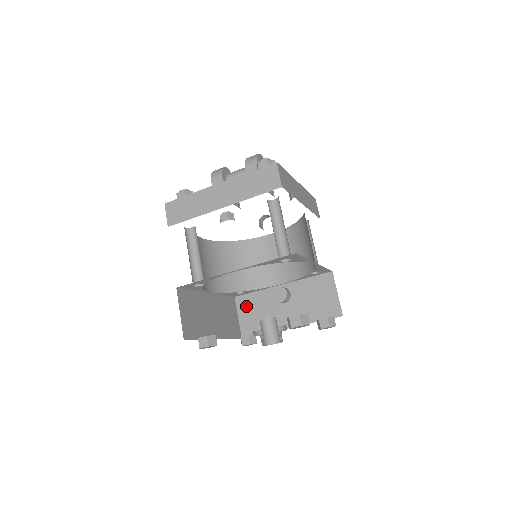
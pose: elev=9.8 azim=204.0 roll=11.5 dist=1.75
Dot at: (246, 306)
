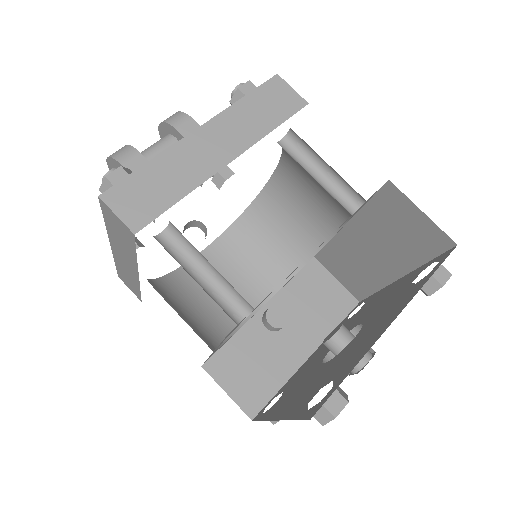
Dot at: (229, 368)
